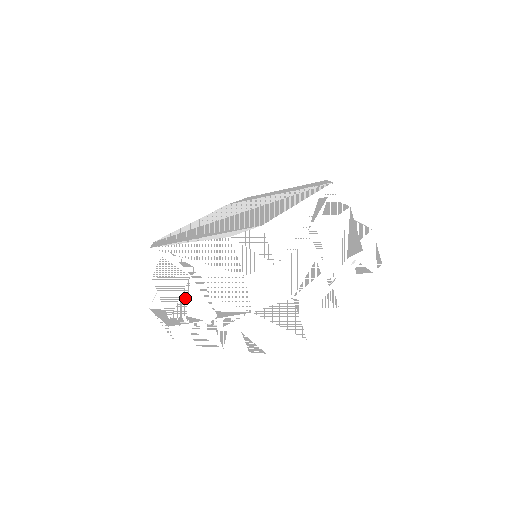
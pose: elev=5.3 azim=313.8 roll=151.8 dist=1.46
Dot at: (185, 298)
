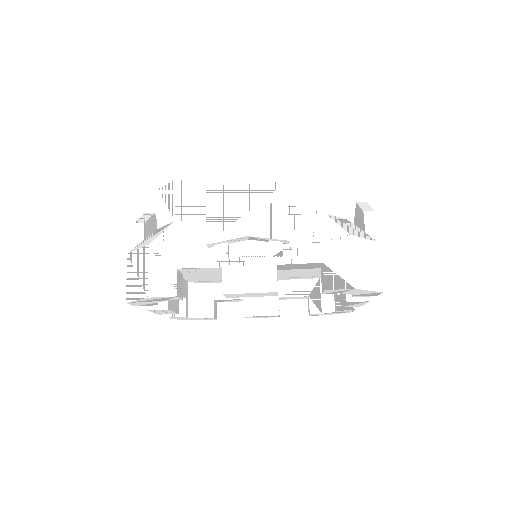
Dot at: (259, 211)
